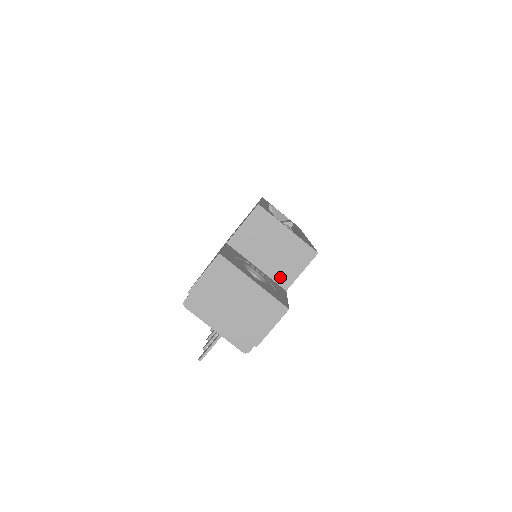
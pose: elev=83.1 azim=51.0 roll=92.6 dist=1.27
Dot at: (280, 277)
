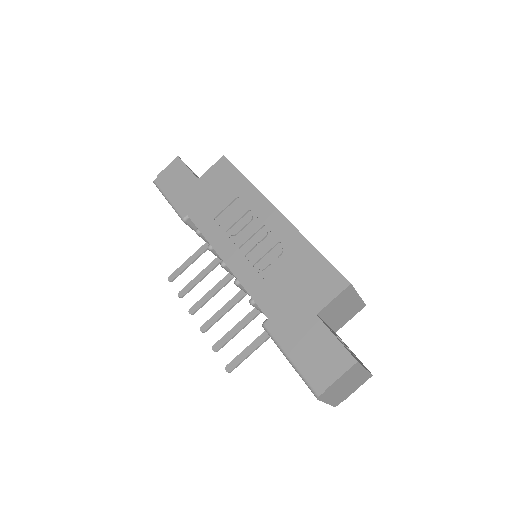
Dot at: (337, 326)
